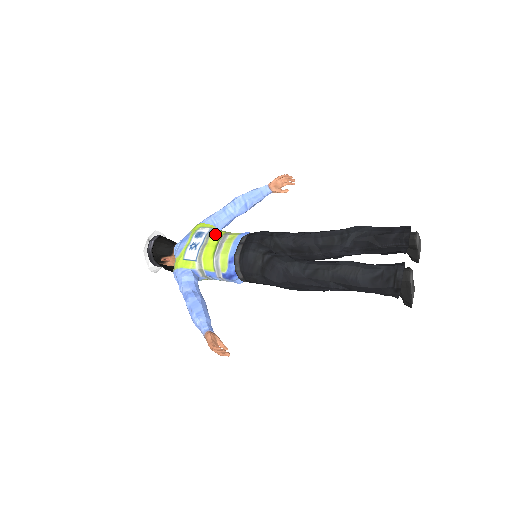
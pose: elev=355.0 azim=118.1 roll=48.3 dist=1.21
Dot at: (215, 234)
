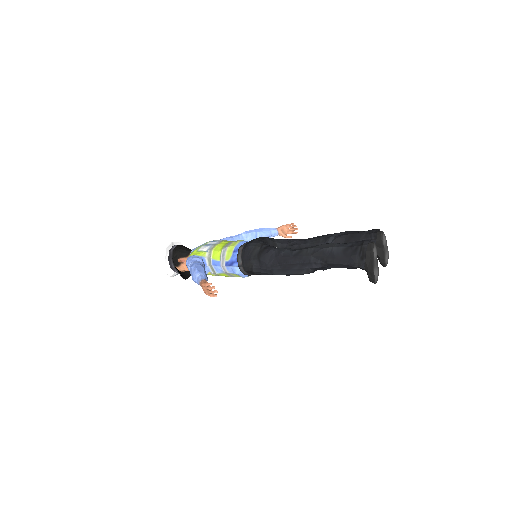
Dot at: (227, 241)
